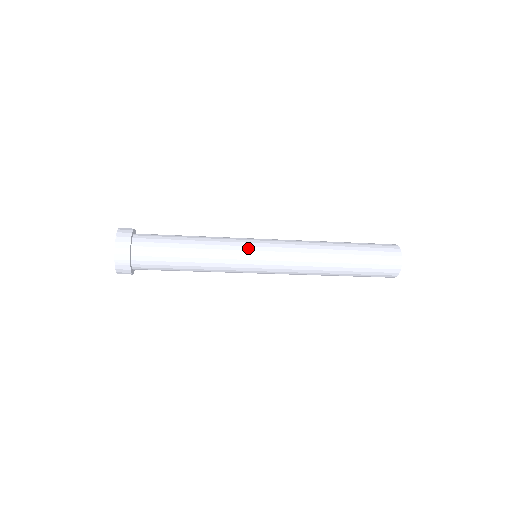
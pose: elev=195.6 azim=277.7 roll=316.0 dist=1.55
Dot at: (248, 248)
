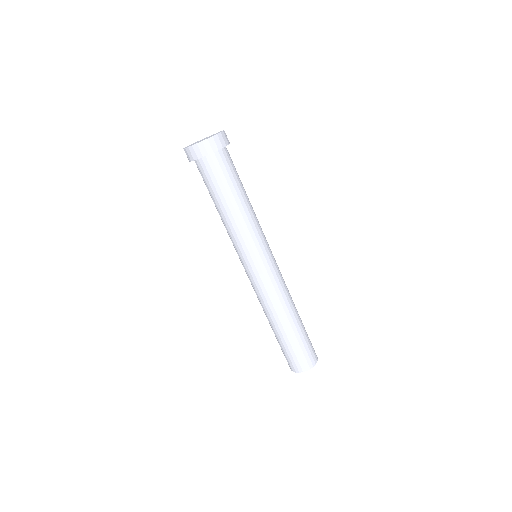
Dot at: occluded
